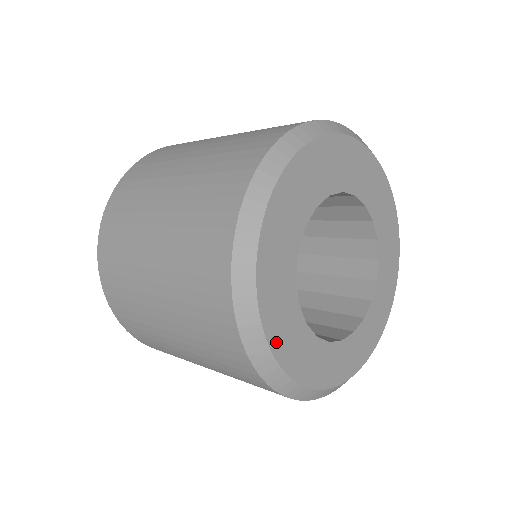
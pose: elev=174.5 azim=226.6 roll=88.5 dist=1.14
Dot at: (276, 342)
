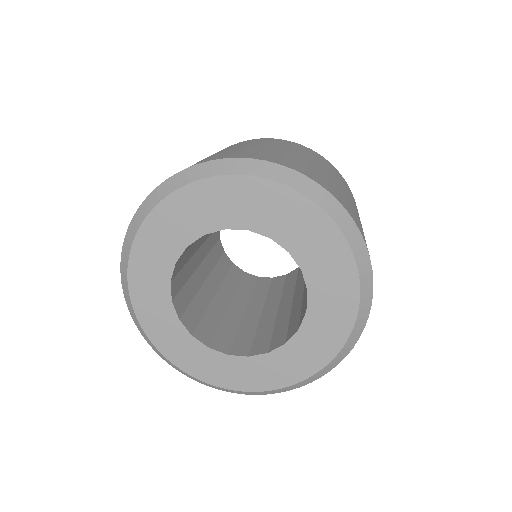
Dot at: (136, 289)
